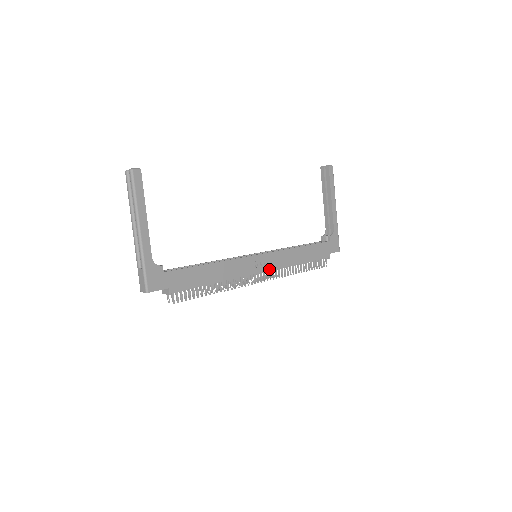
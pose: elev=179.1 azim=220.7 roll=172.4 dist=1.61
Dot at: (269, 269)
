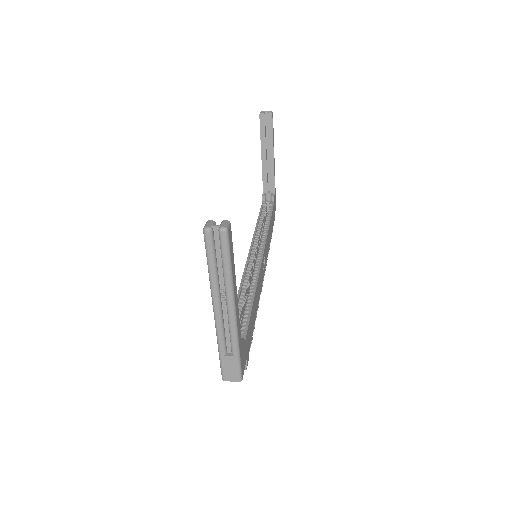
Dot at: (265, 265)
